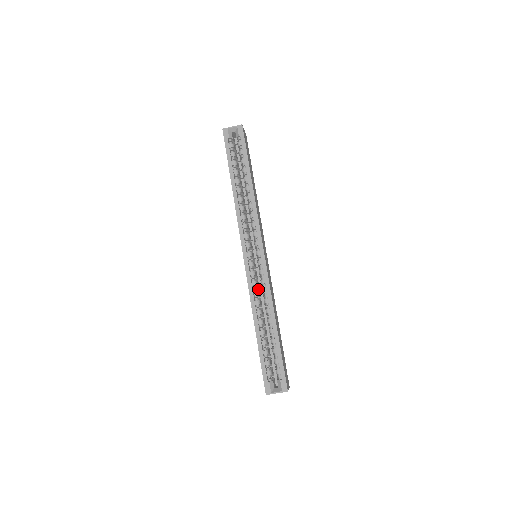
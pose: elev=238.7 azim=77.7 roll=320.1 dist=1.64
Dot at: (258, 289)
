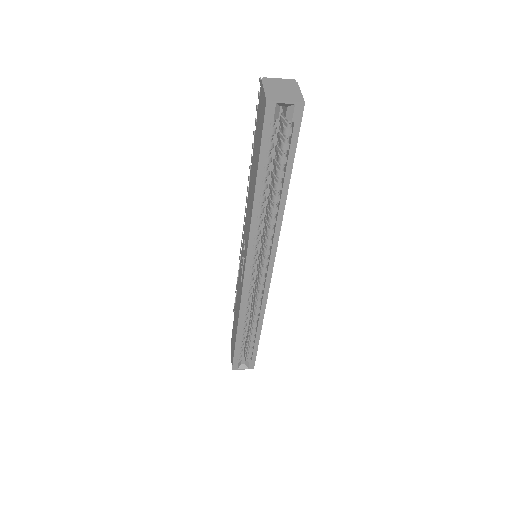
Dot at: occluded
